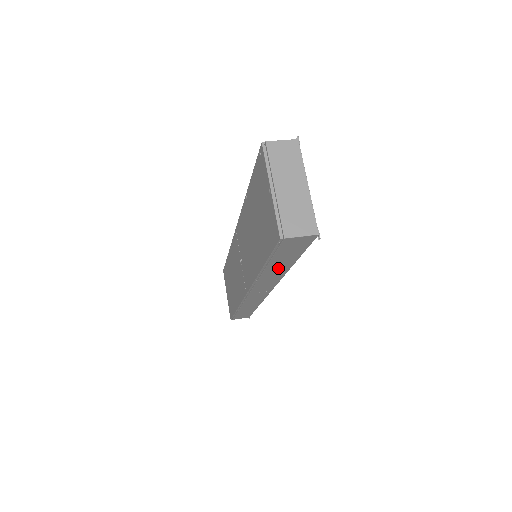
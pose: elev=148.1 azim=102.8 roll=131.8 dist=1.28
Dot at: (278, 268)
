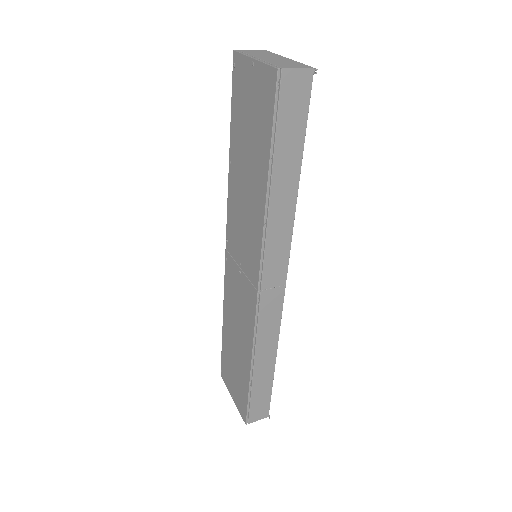
Dot at: (285, 185)
